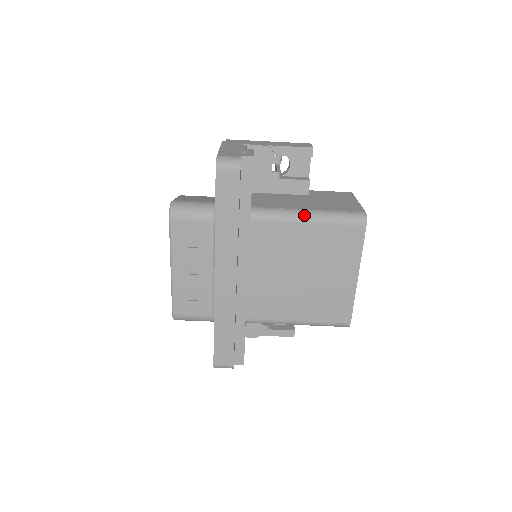
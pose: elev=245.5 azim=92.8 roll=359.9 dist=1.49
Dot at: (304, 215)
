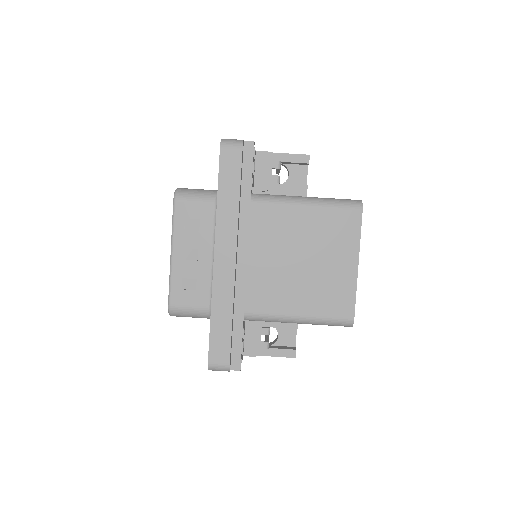
Dot at: (302, 199)
